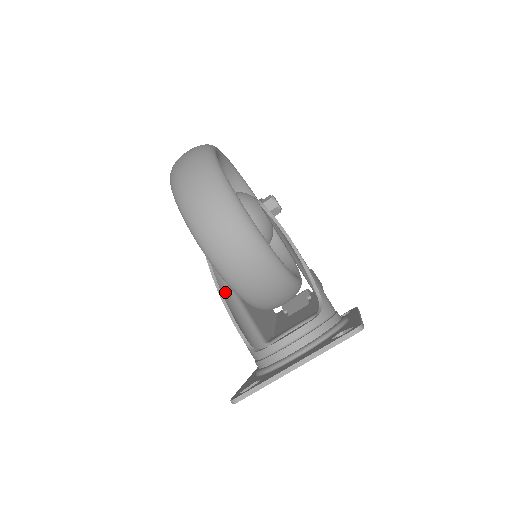
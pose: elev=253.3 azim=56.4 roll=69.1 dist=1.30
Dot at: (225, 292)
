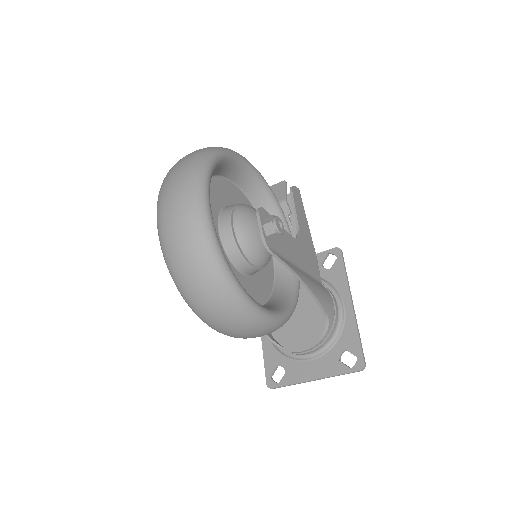
Dot at: occluded
